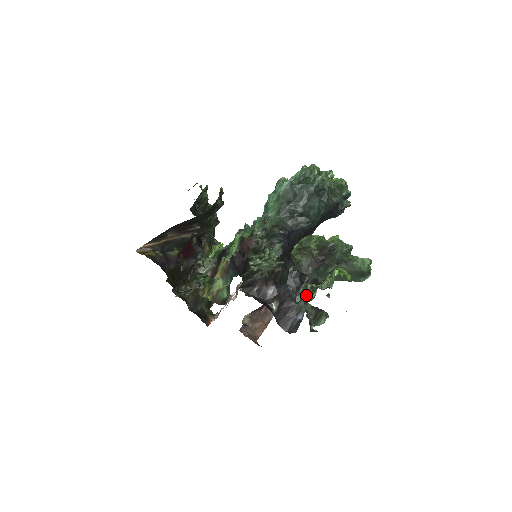
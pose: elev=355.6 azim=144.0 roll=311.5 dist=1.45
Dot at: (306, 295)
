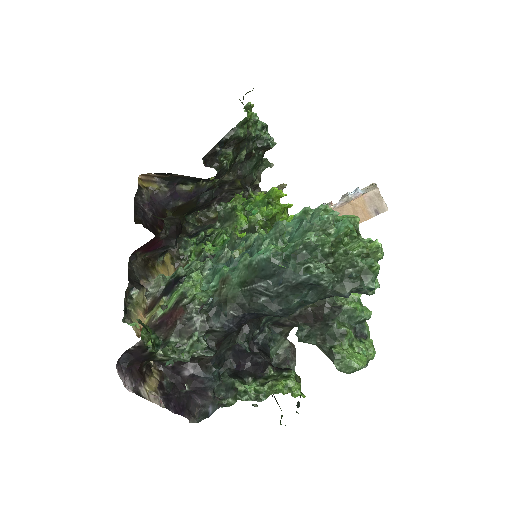
Dot at: (230, 391)
